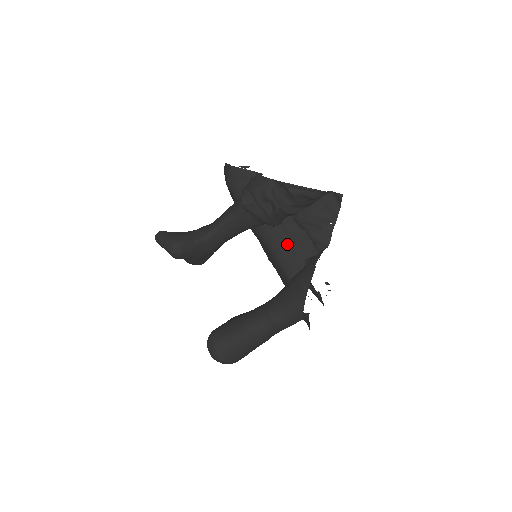
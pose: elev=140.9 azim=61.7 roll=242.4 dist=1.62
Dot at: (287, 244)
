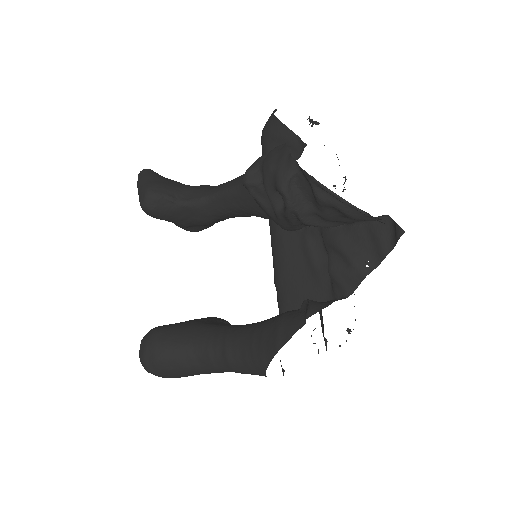
Dot at: (297, 262)
